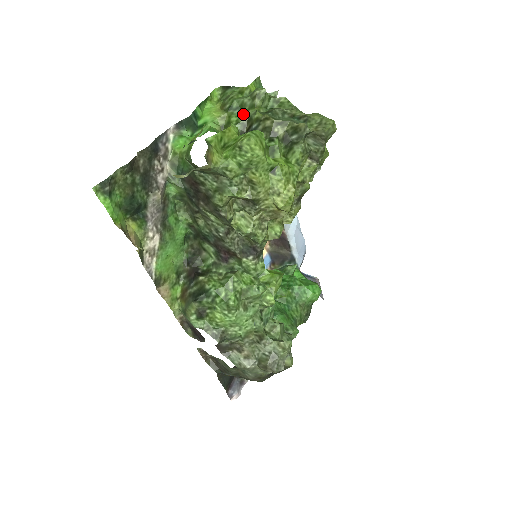
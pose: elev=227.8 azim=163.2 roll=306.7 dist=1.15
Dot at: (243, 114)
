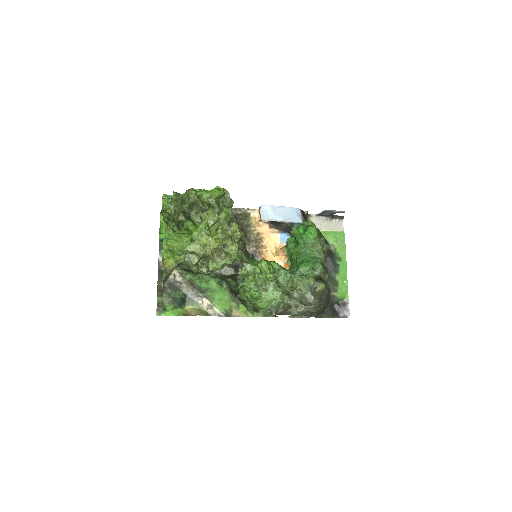
Dot at: (172, 221)
